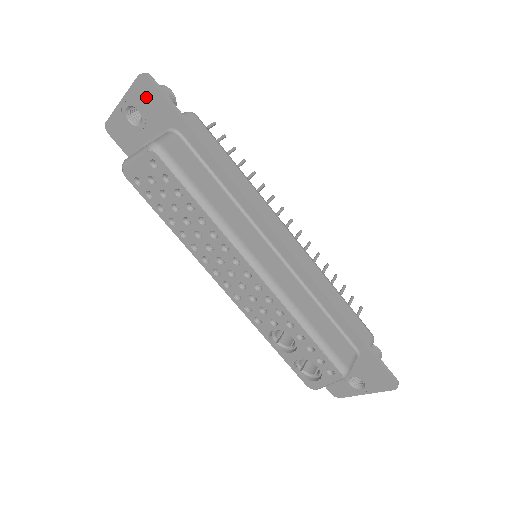
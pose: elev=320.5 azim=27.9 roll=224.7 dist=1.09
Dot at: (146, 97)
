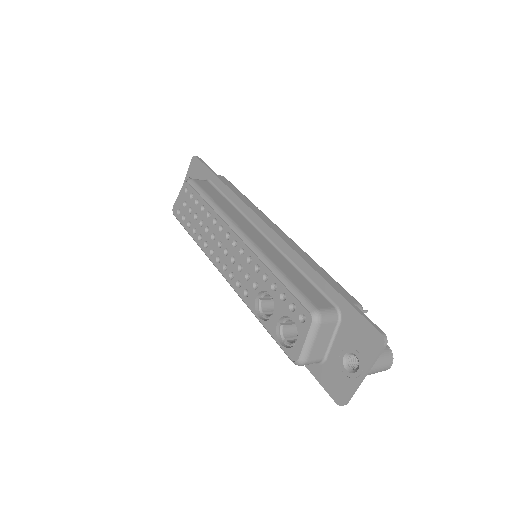
Dot at: (194, 169)
